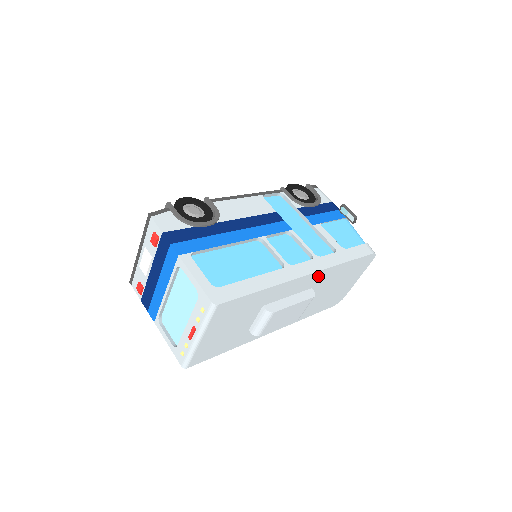
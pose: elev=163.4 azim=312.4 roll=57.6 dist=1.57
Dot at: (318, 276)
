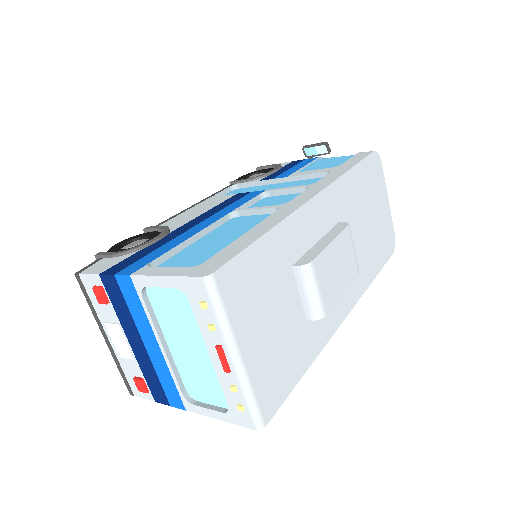
Dot at: (331, 198)
